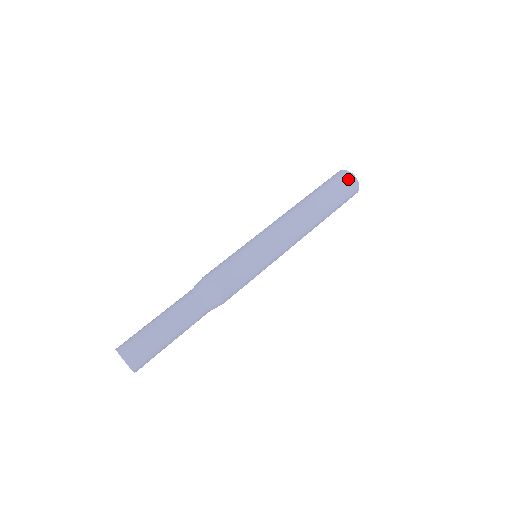
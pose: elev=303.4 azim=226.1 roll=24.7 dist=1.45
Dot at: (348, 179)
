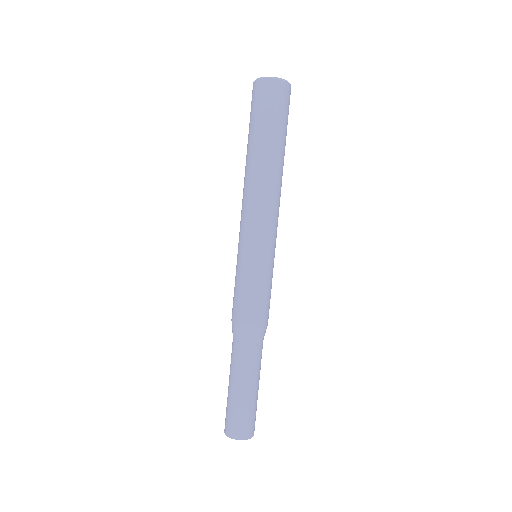
Dot at: (275, 91)
